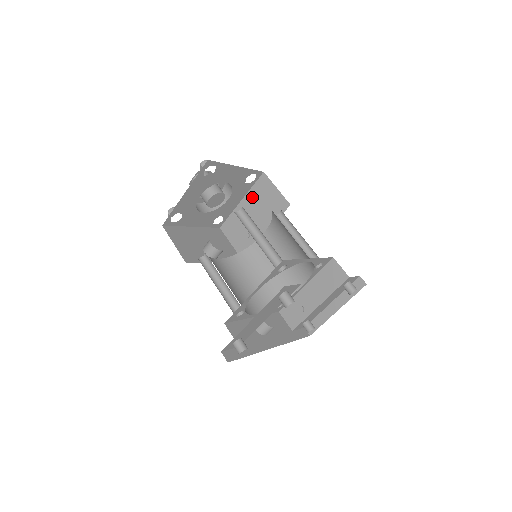
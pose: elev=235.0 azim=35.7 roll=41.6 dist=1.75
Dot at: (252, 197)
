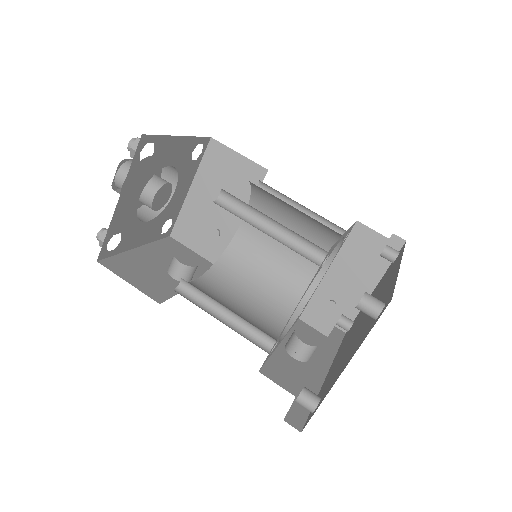
Dot at: (205, 178)
